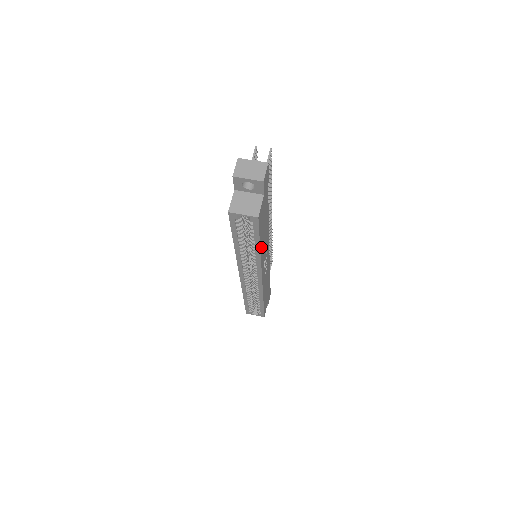
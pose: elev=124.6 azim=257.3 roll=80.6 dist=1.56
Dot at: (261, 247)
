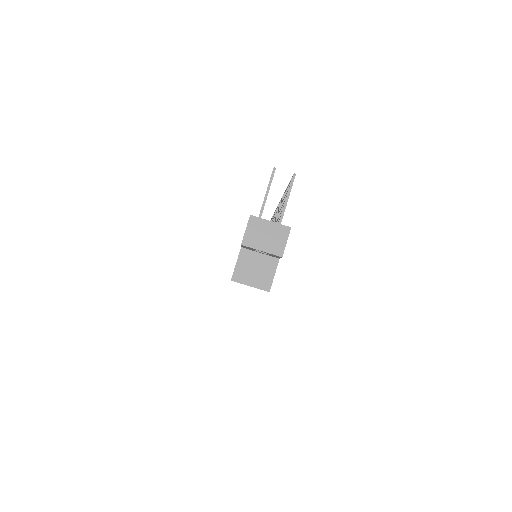
Dot at: occluded
